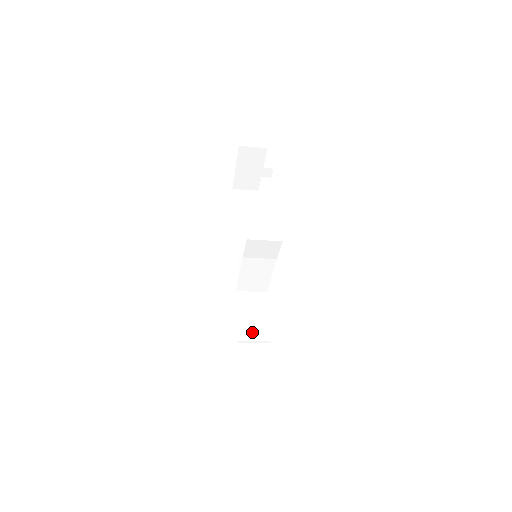
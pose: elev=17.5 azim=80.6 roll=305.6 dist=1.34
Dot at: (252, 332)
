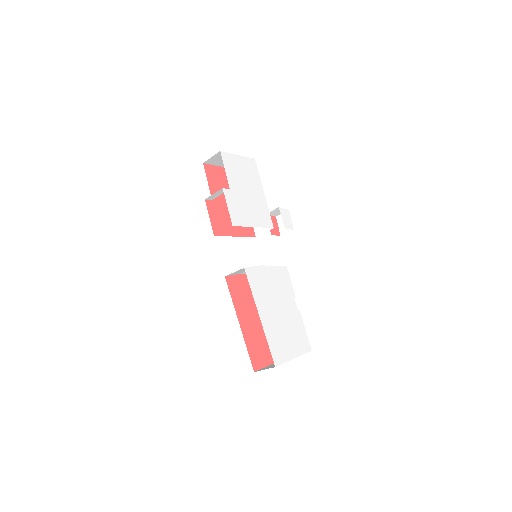
Dot at: occluded
